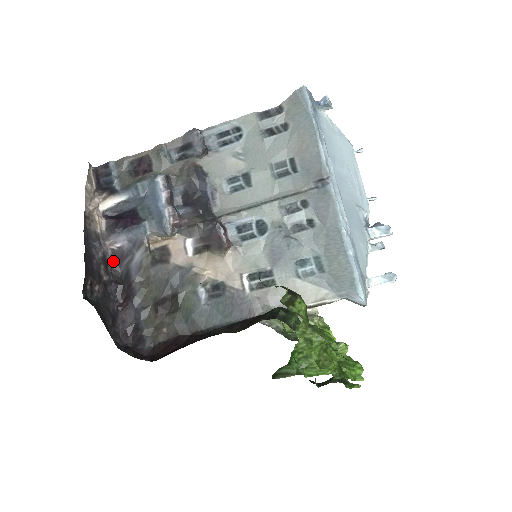
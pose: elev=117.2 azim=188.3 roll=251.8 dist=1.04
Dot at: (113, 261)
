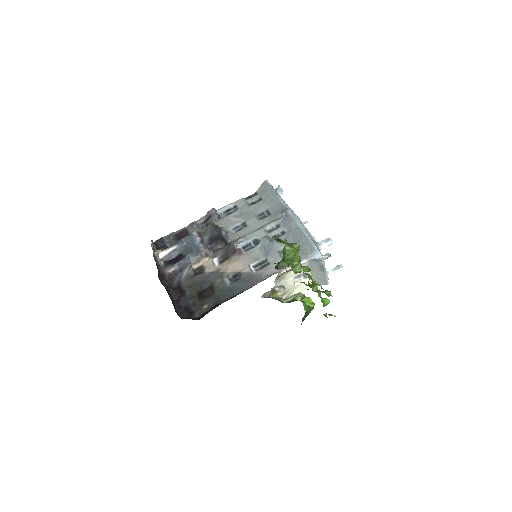
Dot at: (170, 279)
